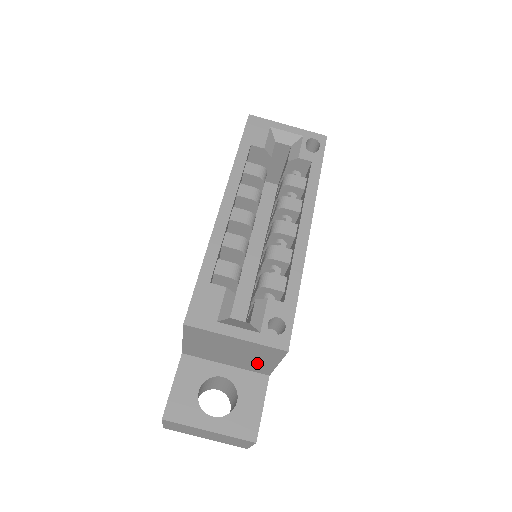
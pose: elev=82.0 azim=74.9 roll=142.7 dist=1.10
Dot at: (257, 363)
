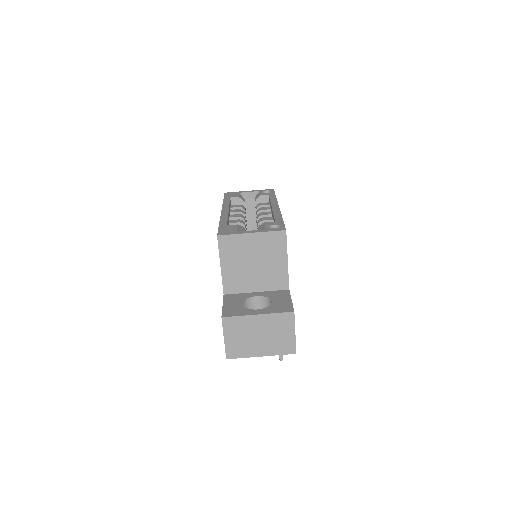
Dot at: (275, 270)
